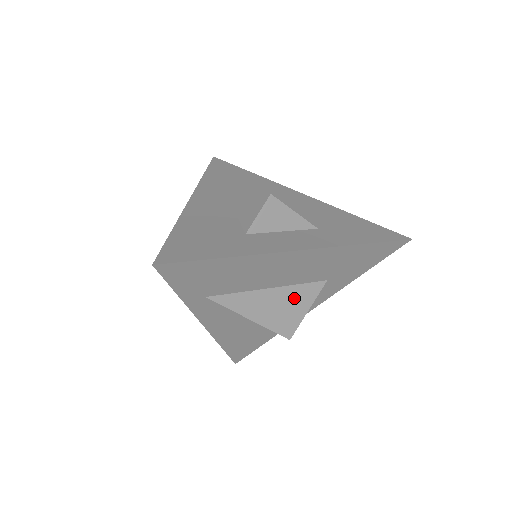
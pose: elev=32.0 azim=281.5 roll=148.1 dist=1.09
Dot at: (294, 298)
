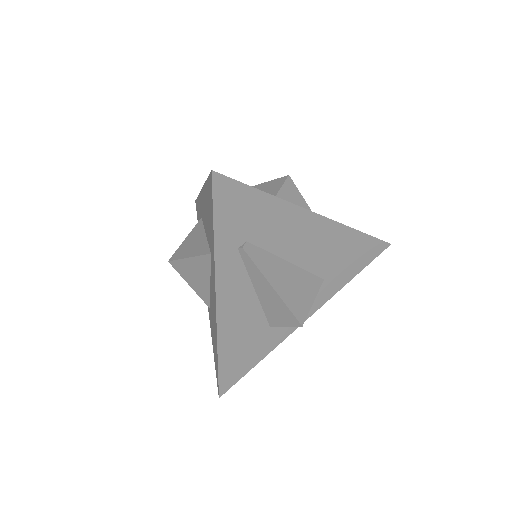
Dot at: occluded
